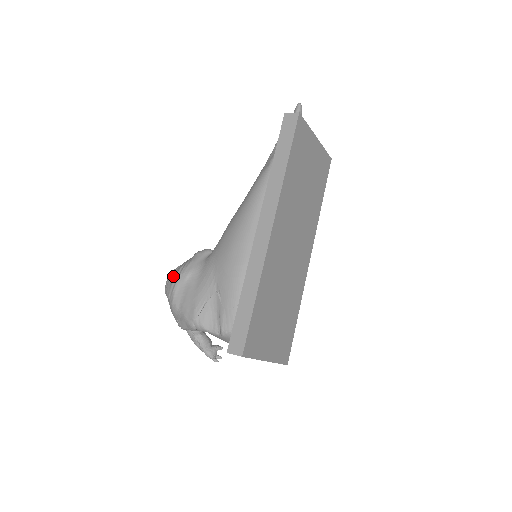
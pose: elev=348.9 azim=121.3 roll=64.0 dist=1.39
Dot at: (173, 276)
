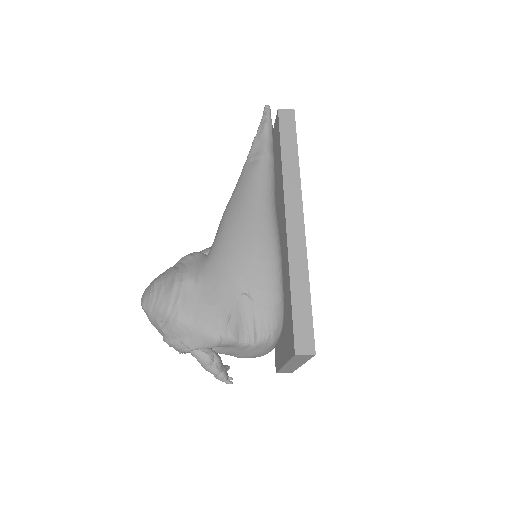
Dot at: (166, 286)
